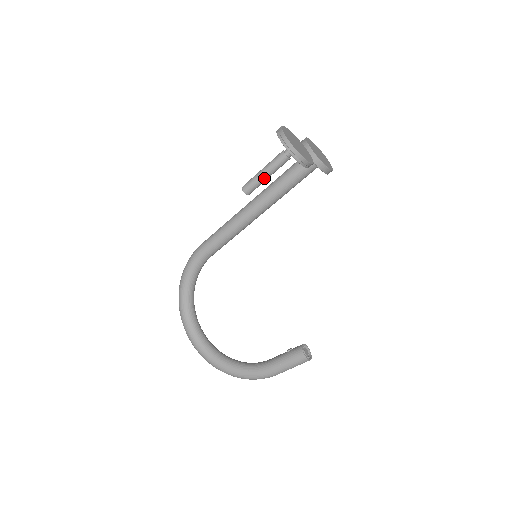
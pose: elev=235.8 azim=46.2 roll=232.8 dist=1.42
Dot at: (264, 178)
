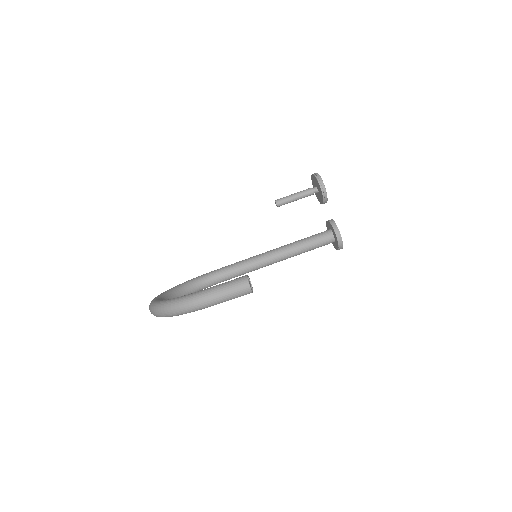
Dot at: (292, 196)
